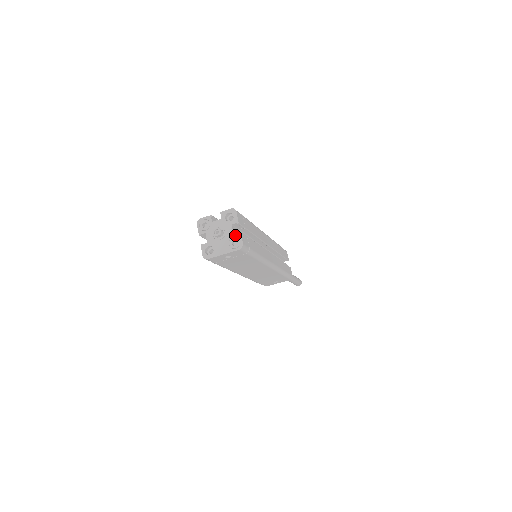
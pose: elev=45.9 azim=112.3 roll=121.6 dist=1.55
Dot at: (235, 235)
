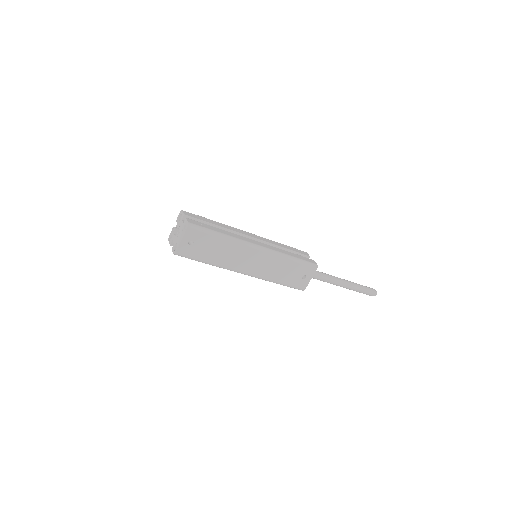
Dot at: (184, 223)
